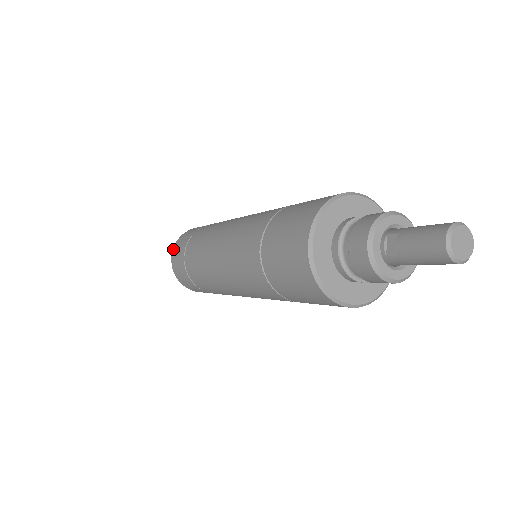
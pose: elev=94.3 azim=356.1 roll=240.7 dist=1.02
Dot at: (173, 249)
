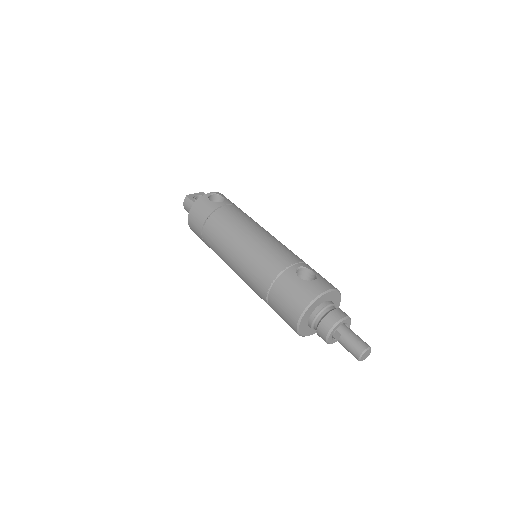
Dot at: (189, 214)
